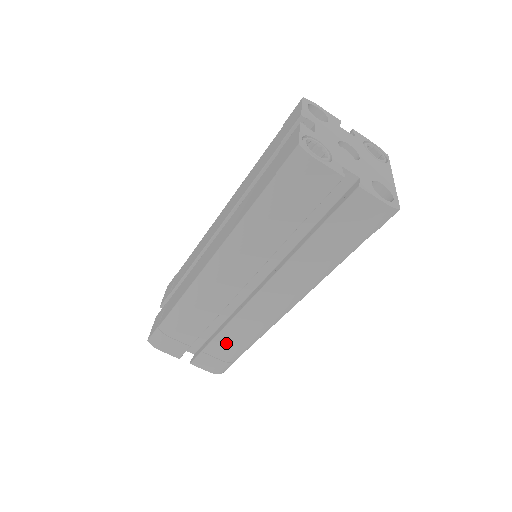
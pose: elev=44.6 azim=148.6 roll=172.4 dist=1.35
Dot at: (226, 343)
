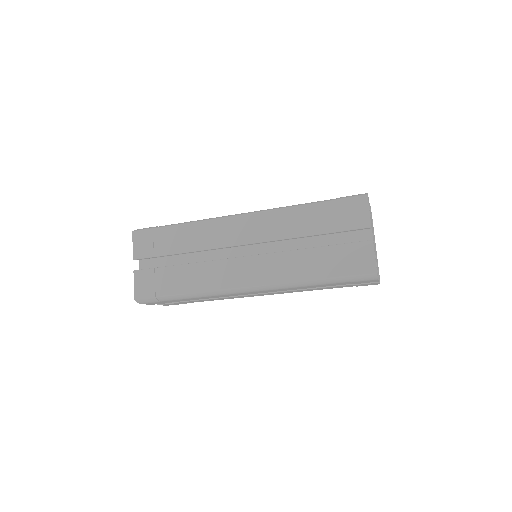
Dot at: occluded
